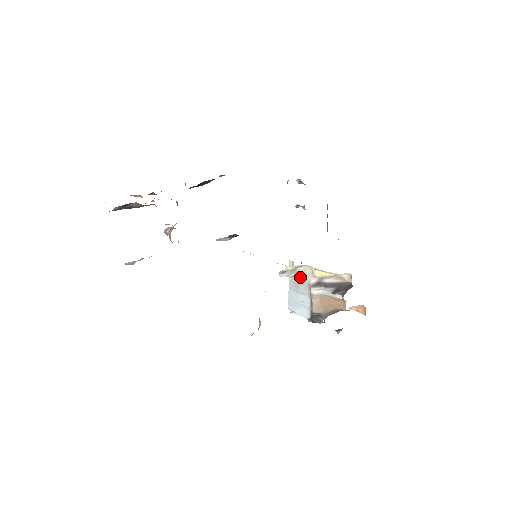
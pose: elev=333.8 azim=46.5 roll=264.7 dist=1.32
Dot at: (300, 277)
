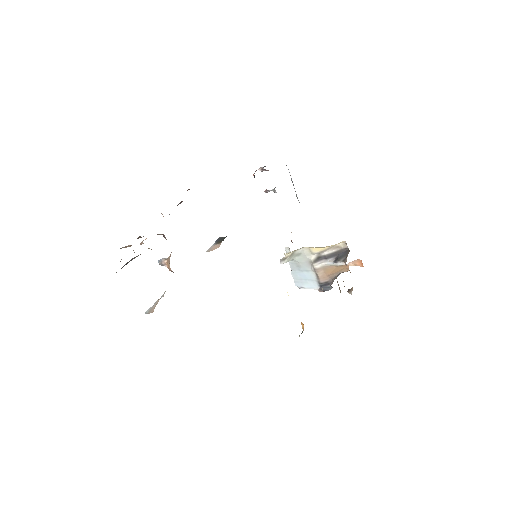
Dot at: (299, 258)
